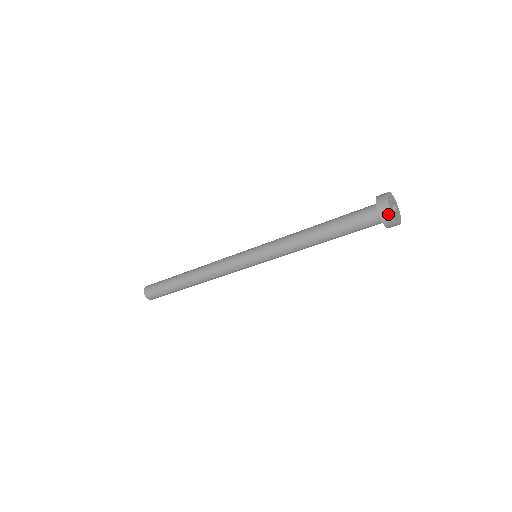
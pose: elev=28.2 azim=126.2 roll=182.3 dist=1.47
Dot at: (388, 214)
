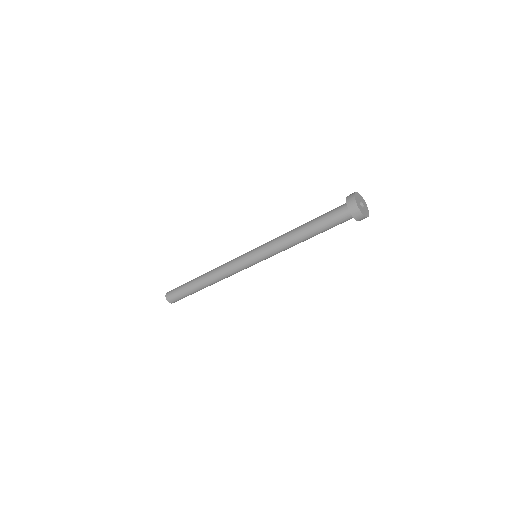
Dot at: (355, 208)
